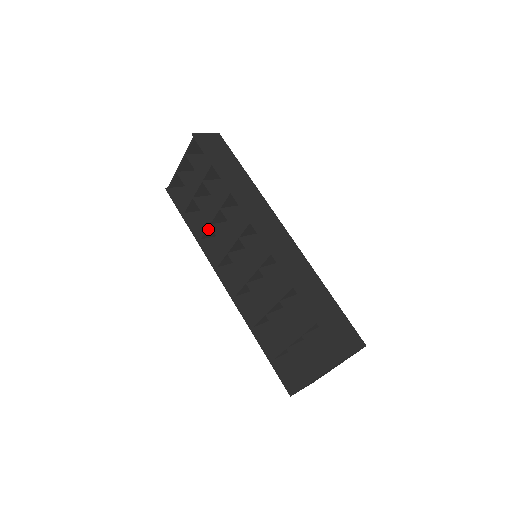
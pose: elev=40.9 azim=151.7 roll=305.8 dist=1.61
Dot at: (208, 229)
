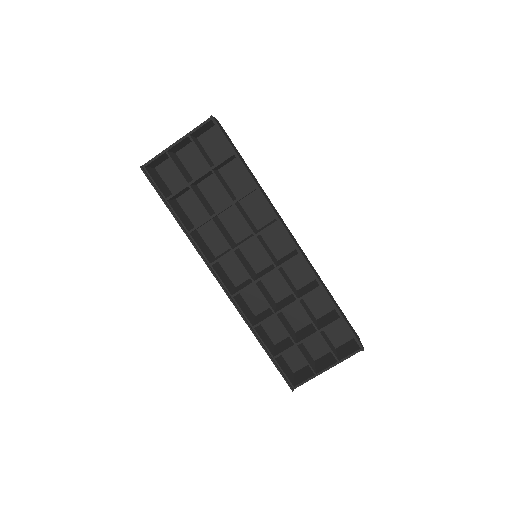
Dot at: (204, 223)
